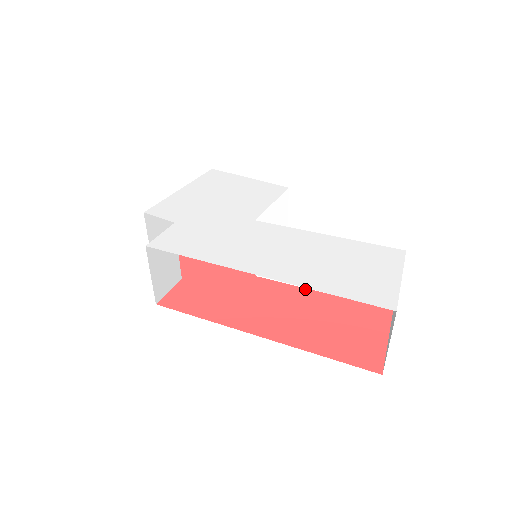
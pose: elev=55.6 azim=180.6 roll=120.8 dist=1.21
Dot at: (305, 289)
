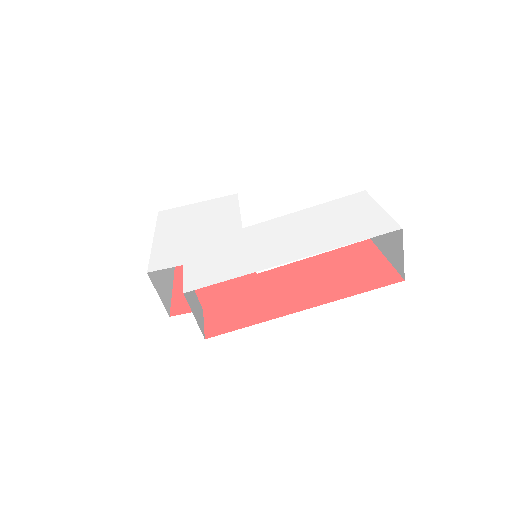
Dot at: (301, 261)
